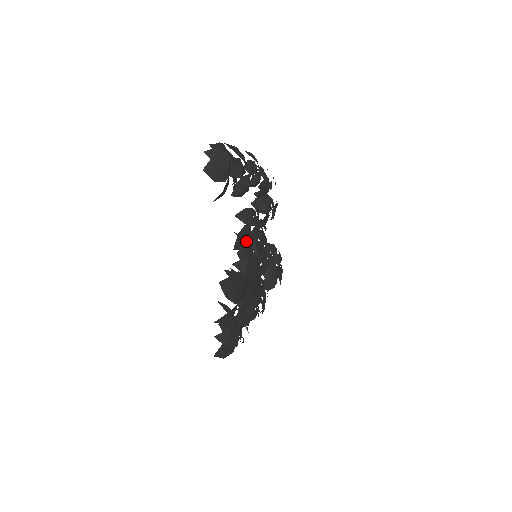
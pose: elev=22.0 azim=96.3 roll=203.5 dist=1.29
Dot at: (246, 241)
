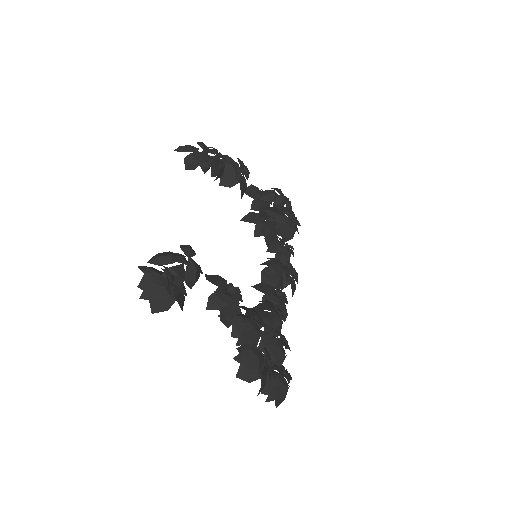
Dot at: (231, 318)
